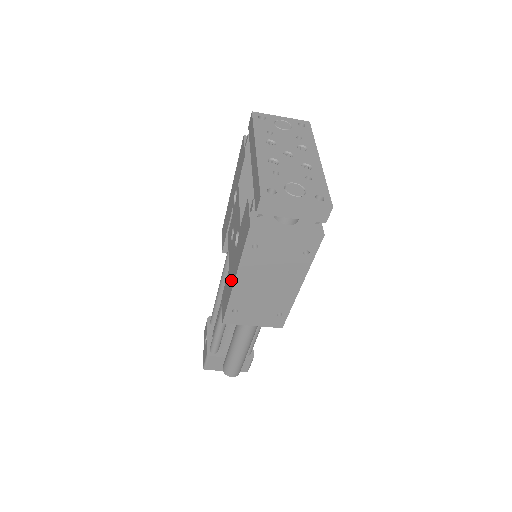
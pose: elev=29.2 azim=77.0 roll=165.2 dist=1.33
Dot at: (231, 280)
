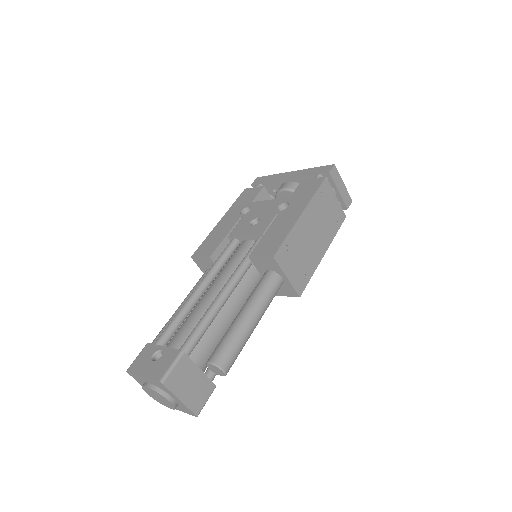
Dot at: (287, 222)
